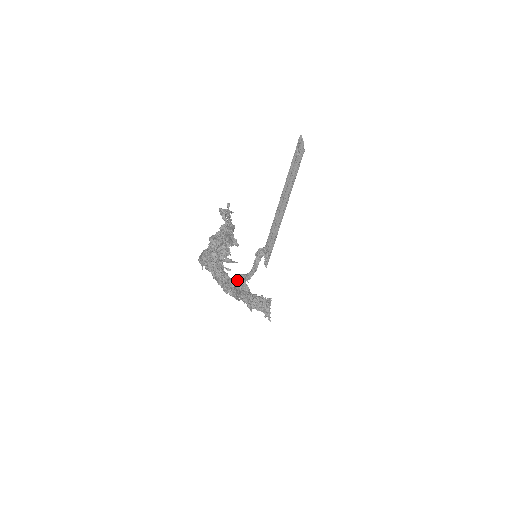
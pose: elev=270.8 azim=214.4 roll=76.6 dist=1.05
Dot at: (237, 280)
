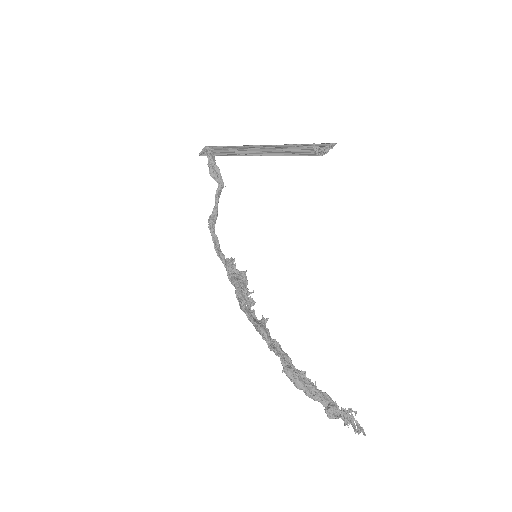
Dot at: (266, 322)
